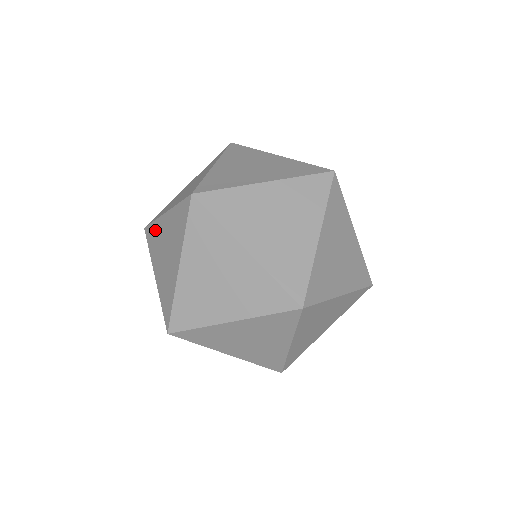
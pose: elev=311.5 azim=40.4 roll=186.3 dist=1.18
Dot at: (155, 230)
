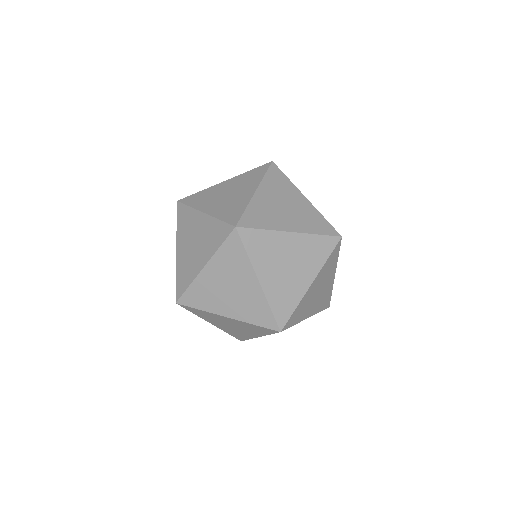
Dot at: (189, 215)
